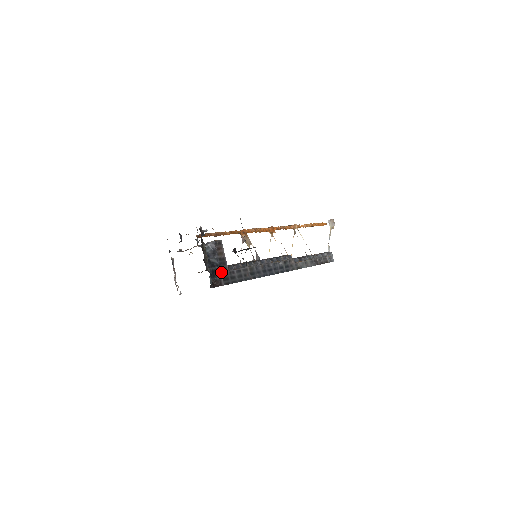
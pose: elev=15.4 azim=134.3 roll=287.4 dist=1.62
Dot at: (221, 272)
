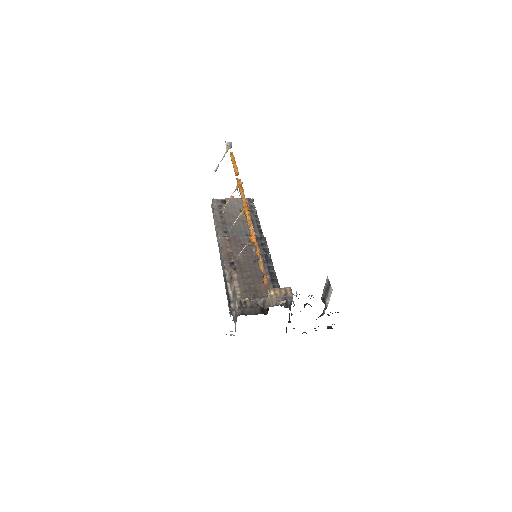
Dot at: occluded
